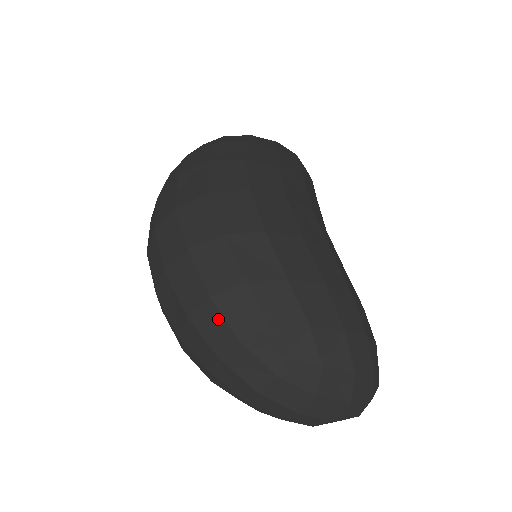
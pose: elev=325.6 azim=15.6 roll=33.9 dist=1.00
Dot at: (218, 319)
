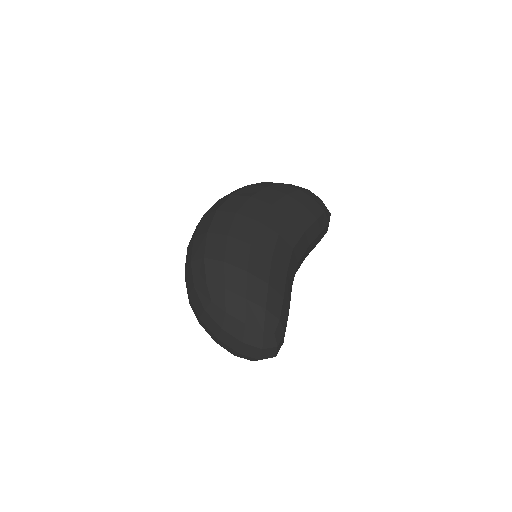
Dot at: (191, 274)
